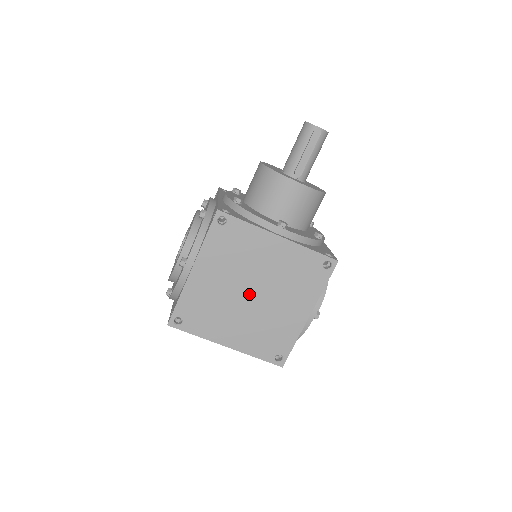
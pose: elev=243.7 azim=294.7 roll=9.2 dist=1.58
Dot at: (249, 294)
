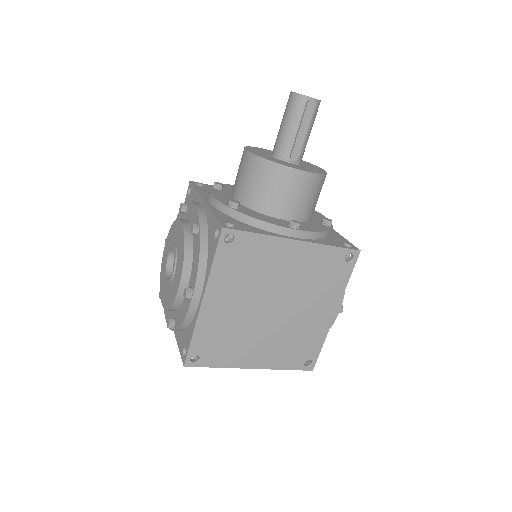
Dot at: (270, 309)
